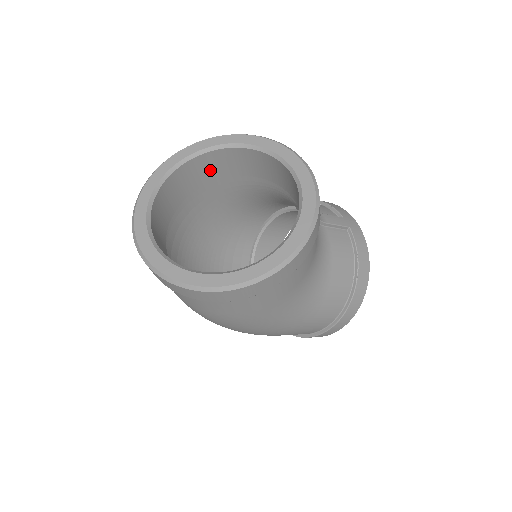
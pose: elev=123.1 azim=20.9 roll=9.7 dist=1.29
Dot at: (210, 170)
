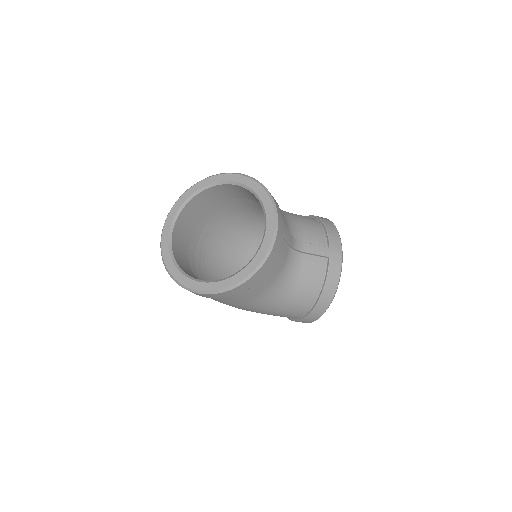
Dot at: (230, 192)
